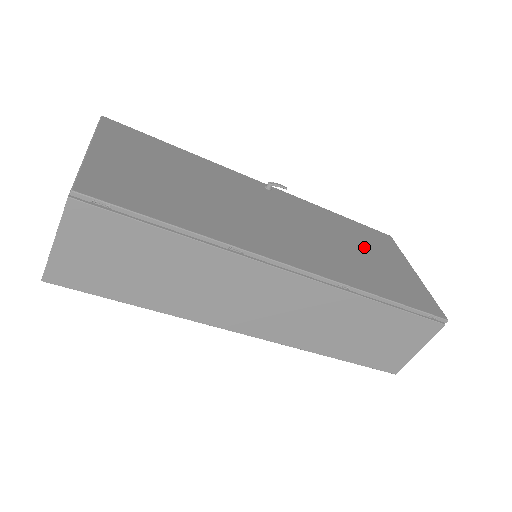
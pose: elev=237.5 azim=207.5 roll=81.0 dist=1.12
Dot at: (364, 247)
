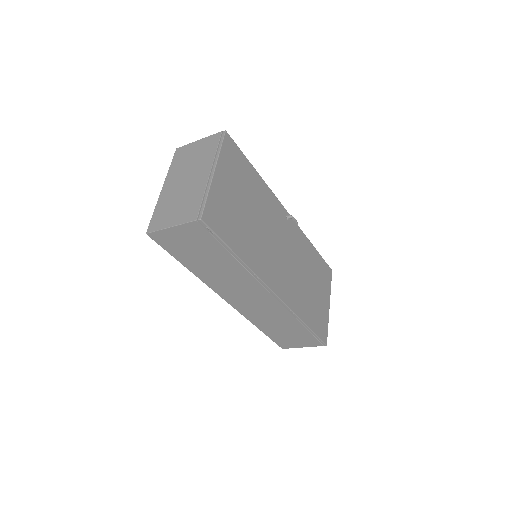
Dot at: (314, 280)
